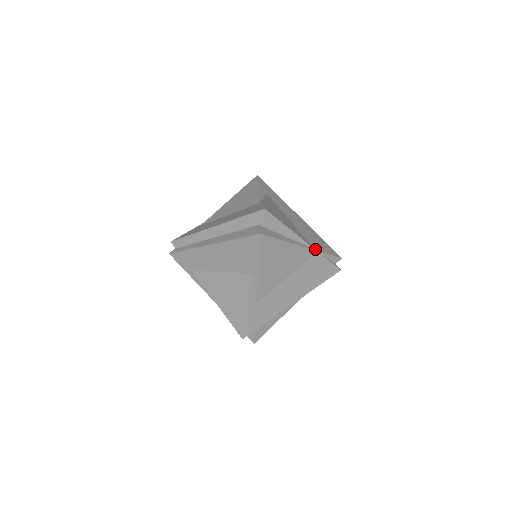
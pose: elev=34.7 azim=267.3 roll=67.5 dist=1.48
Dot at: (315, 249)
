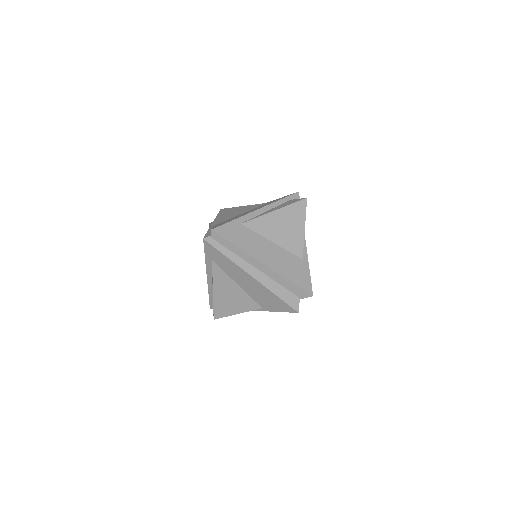
Dot at: occluded
